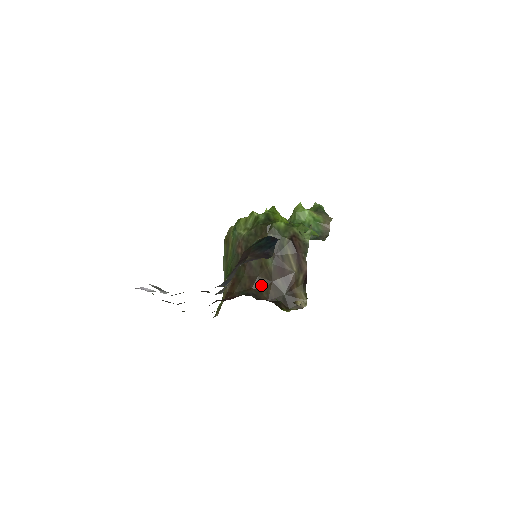
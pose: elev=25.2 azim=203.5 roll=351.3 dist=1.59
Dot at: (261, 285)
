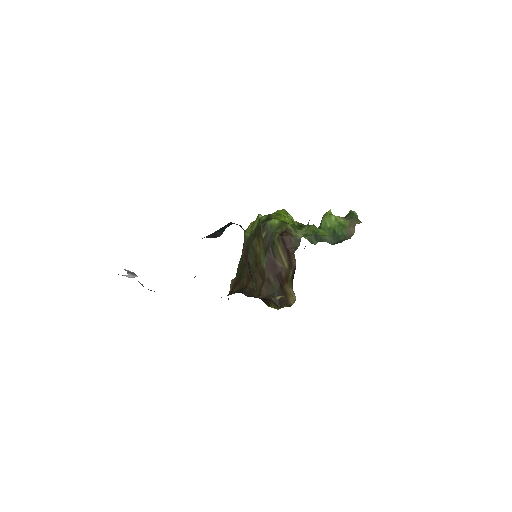
Dot at: (256, 283)
